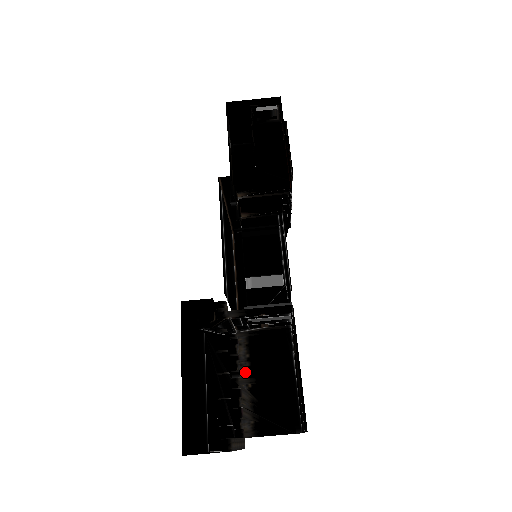
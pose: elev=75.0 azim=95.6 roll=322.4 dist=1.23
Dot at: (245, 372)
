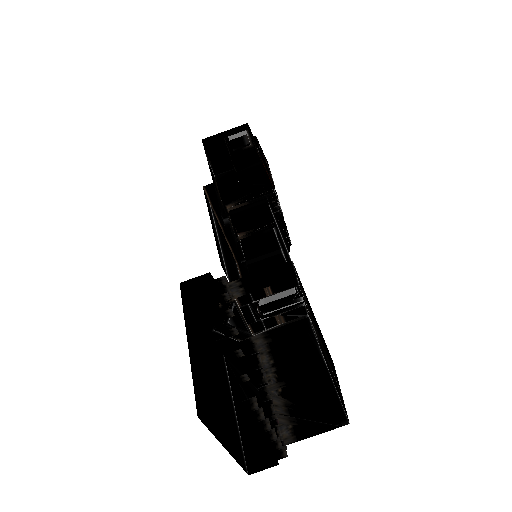
Dot at: (272, 378)
